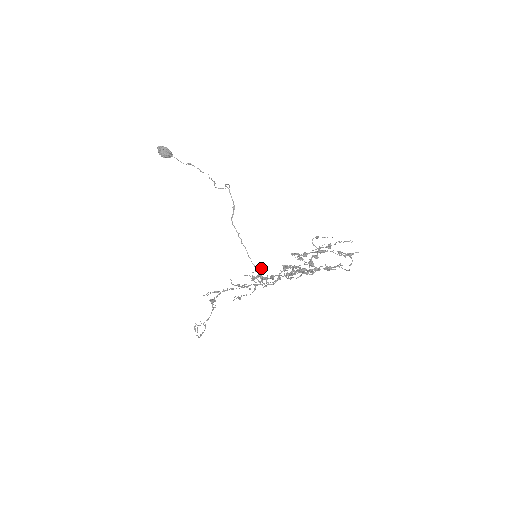
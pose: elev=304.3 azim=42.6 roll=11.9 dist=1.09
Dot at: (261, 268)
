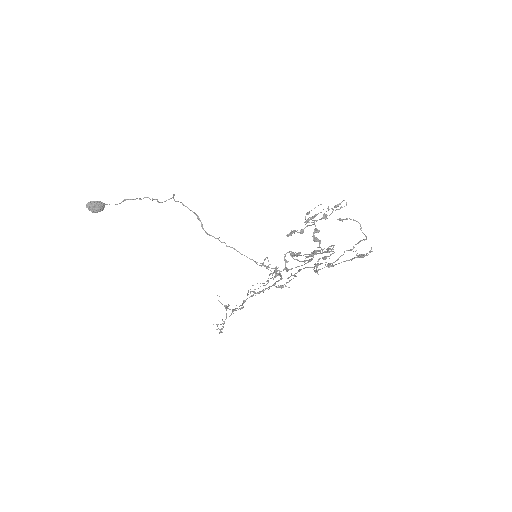
Dot at: occluded
